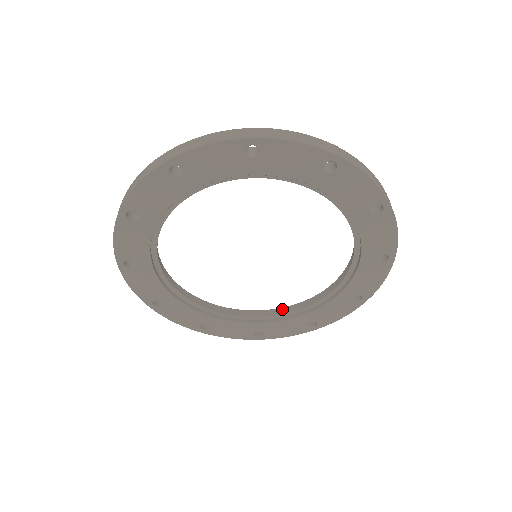
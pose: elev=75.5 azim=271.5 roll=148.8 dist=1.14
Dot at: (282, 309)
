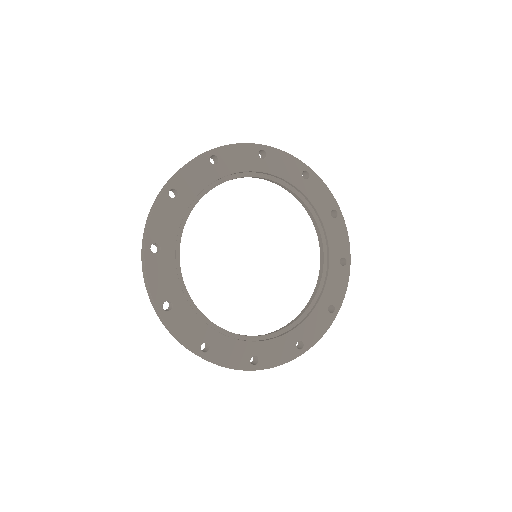
Dot at: (302, 311)
